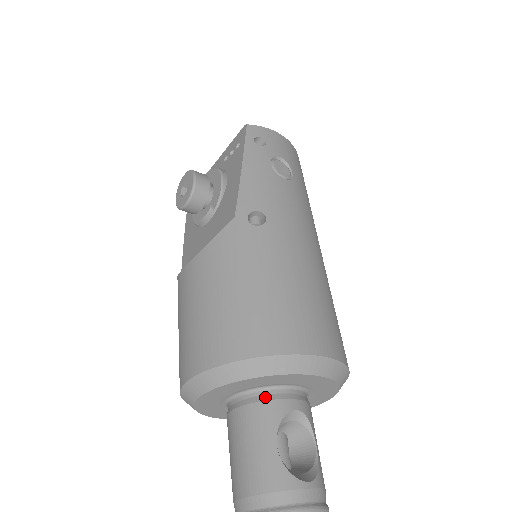
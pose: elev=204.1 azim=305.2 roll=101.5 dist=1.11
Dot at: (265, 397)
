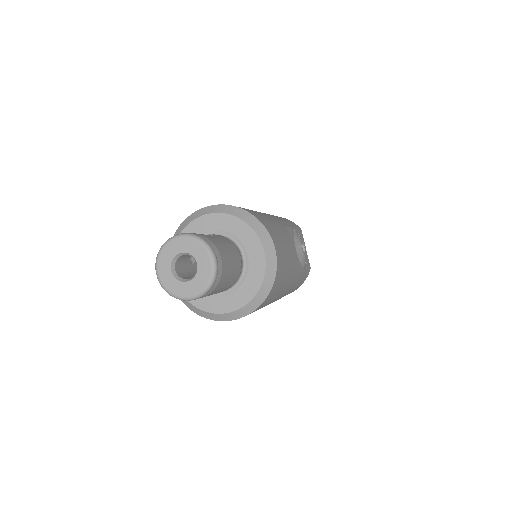
Dot at: occluded
